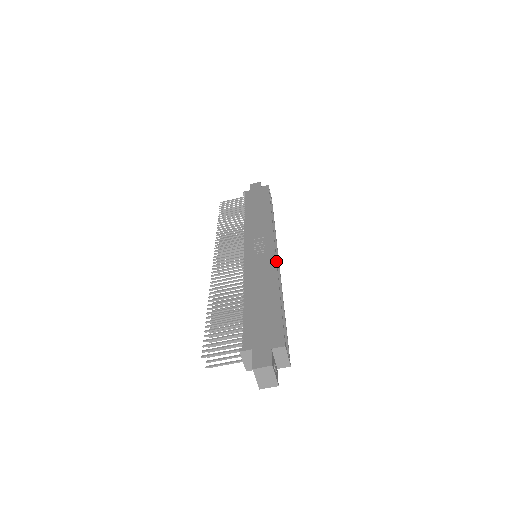
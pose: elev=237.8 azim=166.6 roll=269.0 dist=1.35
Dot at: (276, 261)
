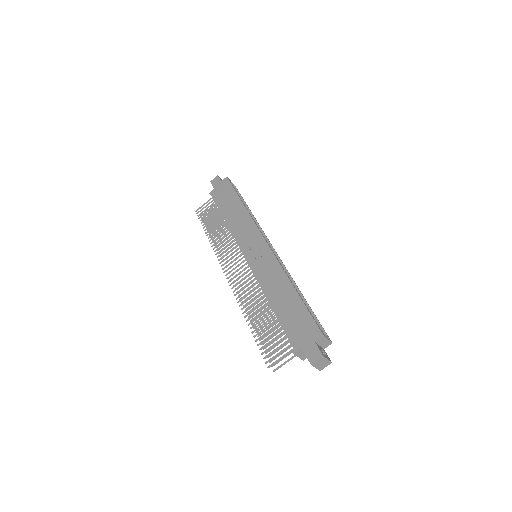
Dot at: (277, 259)
